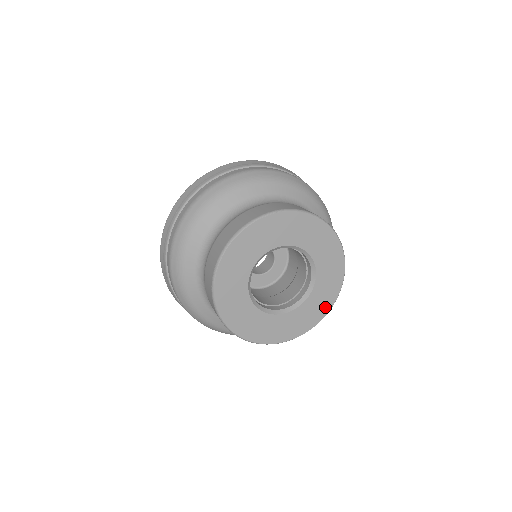
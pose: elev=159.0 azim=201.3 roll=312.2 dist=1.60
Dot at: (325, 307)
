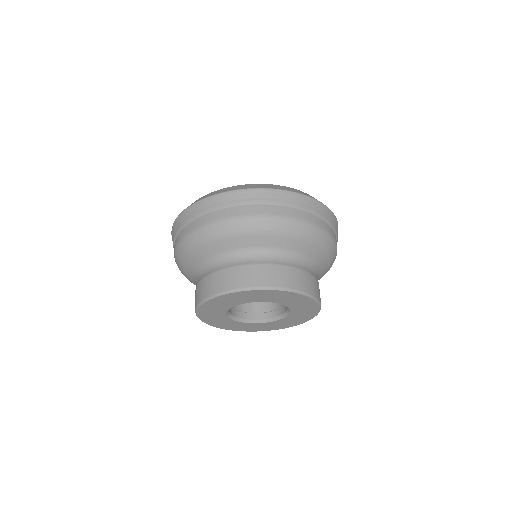
Dot at: (279, 327)
